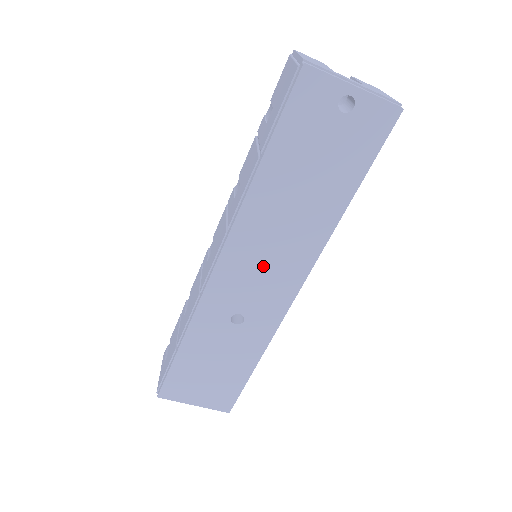
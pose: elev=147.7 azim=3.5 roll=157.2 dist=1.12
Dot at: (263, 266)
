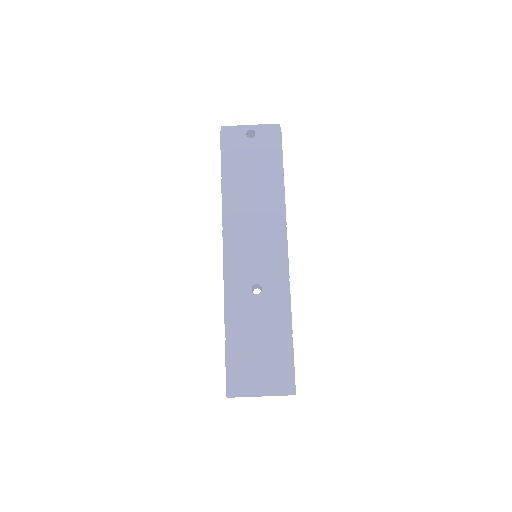
Dot at: (254, 240)
